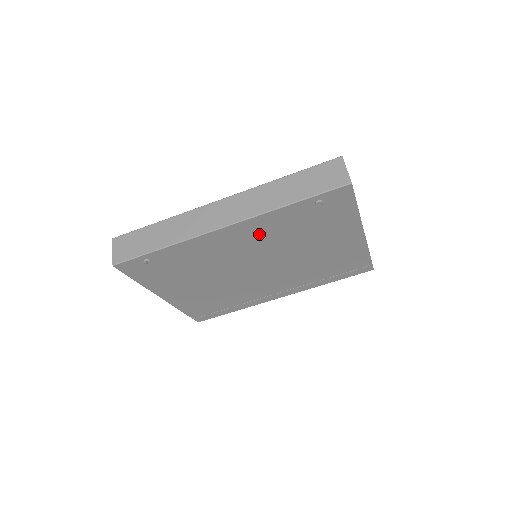
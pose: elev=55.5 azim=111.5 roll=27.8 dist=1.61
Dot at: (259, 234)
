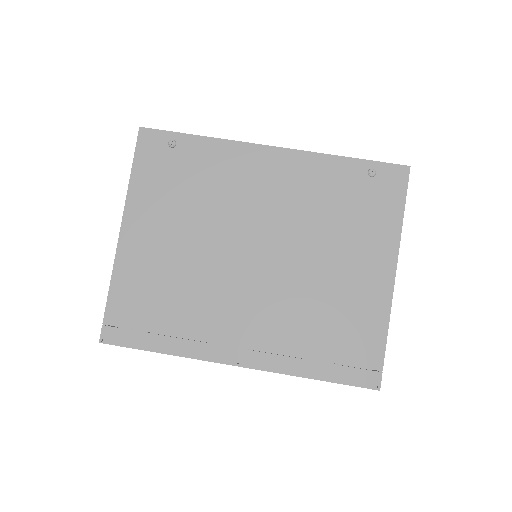
Dot at: (294, 184)
